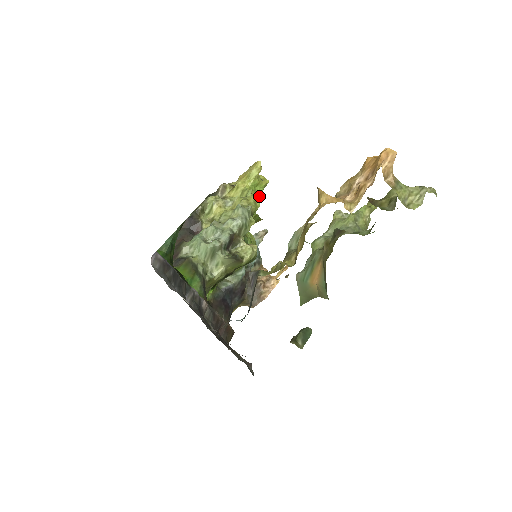
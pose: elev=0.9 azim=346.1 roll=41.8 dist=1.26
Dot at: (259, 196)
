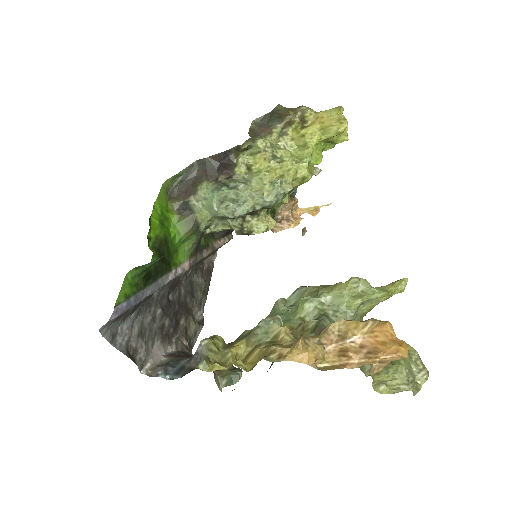
Dot at: (319, 163)
